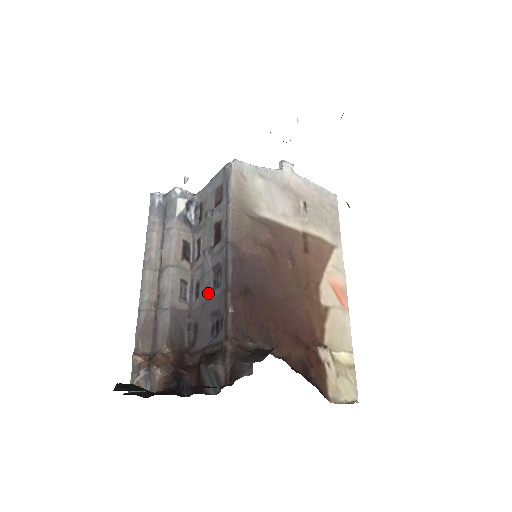
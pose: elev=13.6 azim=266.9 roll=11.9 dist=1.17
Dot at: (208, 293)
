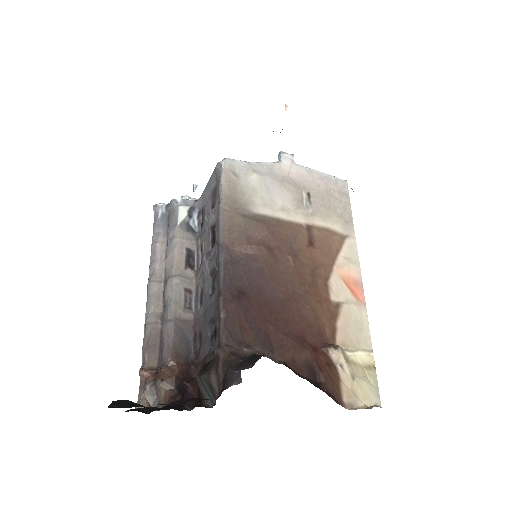
Dot at: (207, 300)
